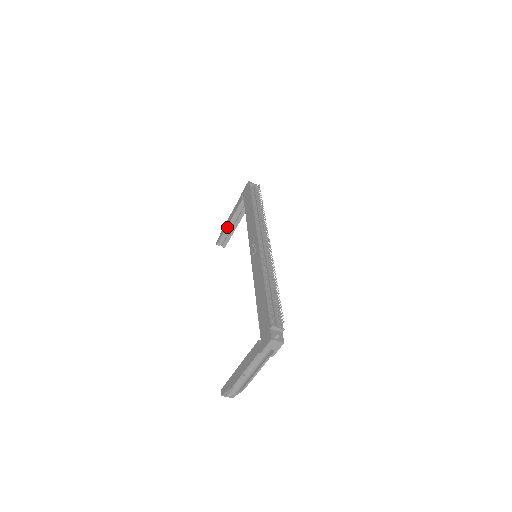
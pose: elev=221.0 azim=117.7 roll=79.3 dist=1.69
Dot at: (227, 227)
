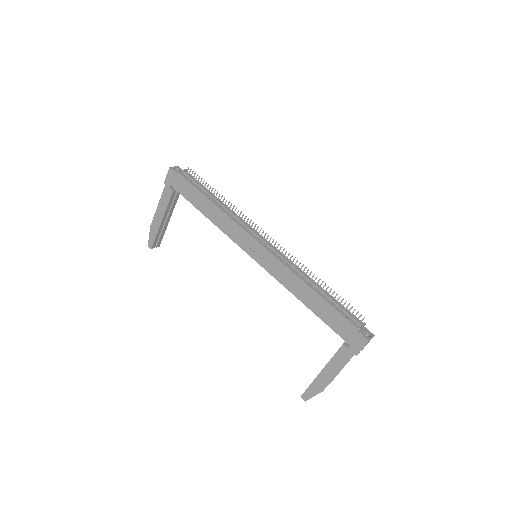
Dot at: (160, 226)
